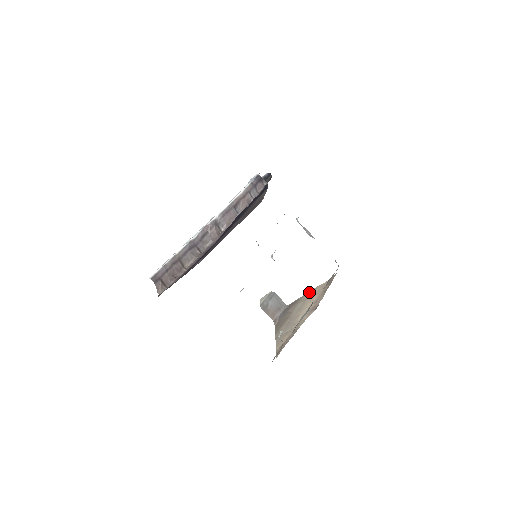
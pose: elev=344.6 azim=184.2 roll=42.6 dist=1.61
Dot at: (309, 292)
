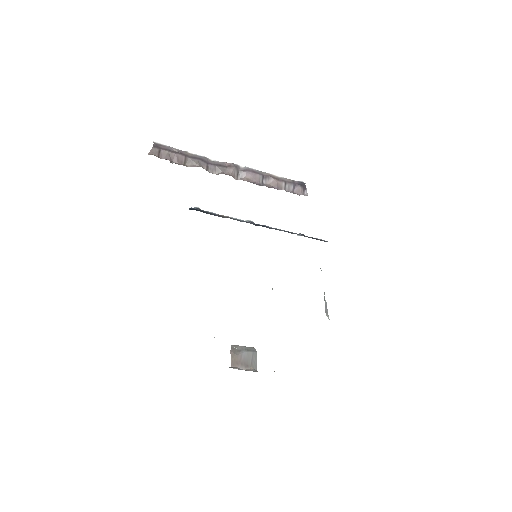
Dot at: occluded
